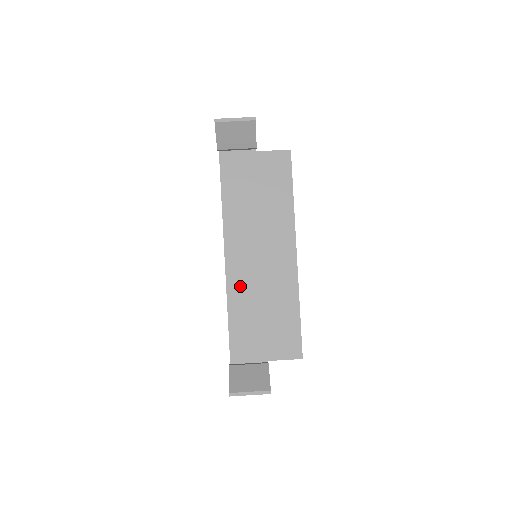
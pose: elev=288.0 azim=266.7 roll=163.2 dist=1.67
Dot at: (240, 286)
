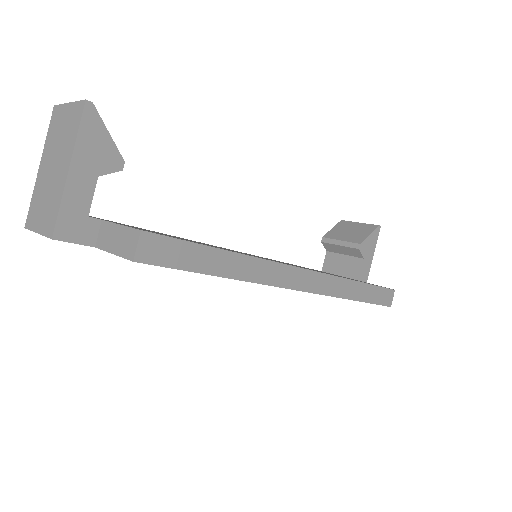
Dot at: occluded
